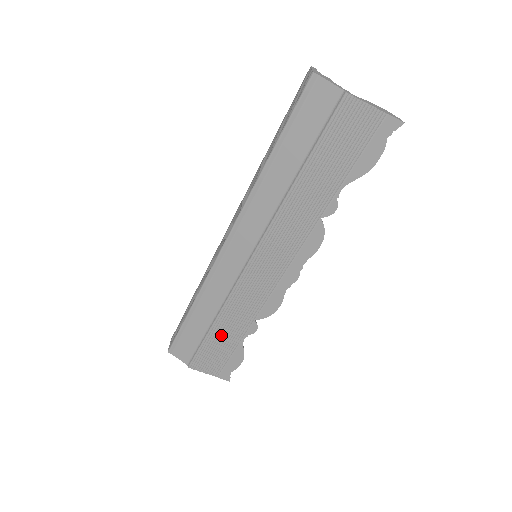
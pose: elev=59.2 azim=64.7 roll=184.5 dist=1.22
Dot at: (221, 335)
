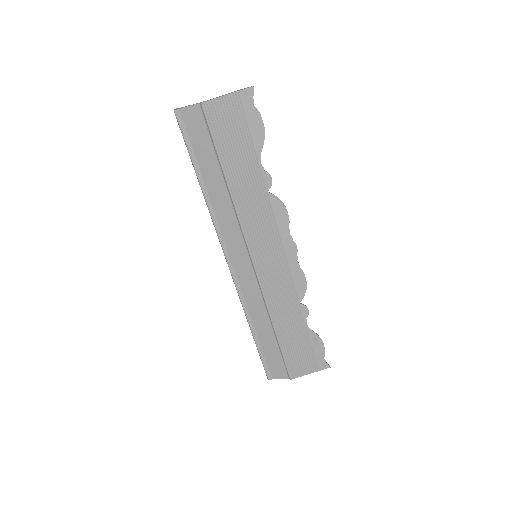
Dot at: (288, 334)
